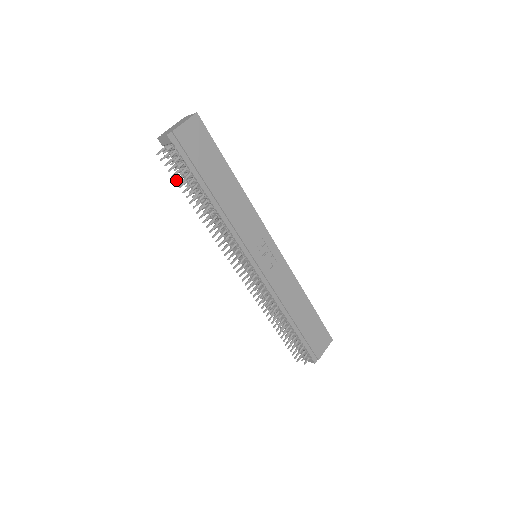
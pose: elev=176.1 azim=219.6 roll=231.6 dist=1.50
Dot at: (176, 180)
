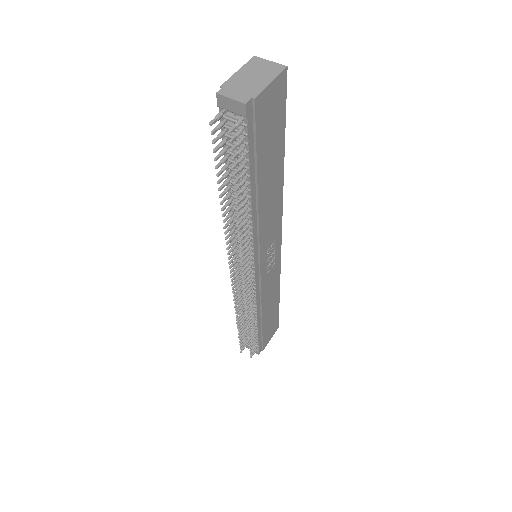
Dot at: (217, 164)
